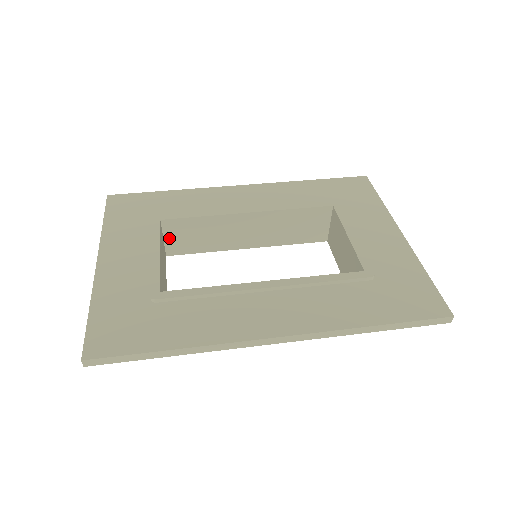
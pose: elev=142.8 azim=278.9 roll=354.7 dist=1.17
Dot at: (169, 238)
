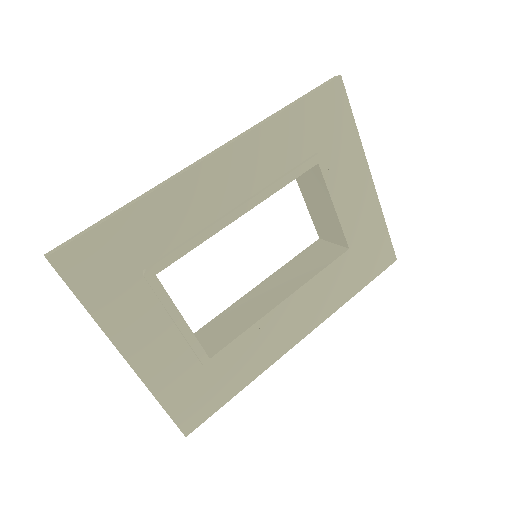
Dot at: occluded
